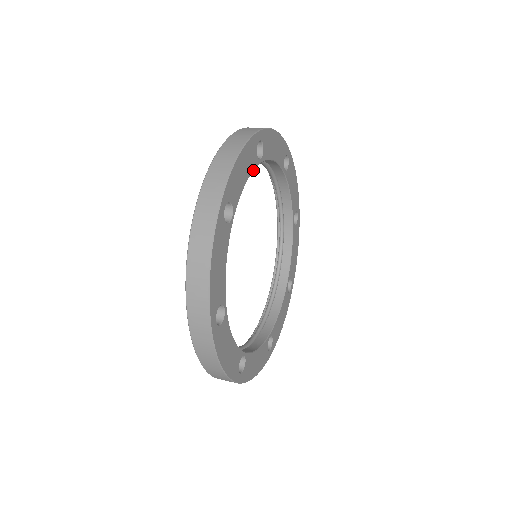
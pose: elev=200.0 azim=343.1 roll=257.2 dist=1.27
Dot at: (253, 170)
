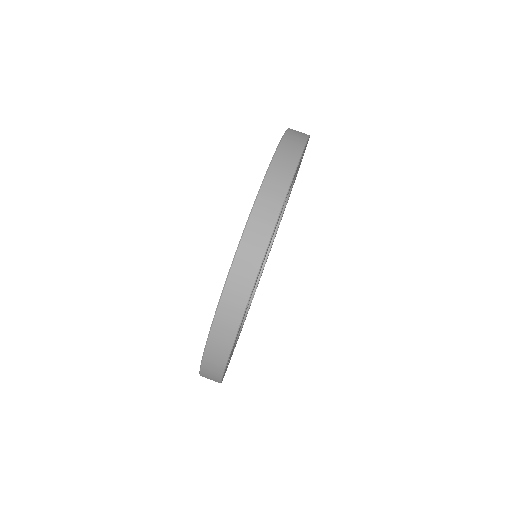
Dot at: occluded
